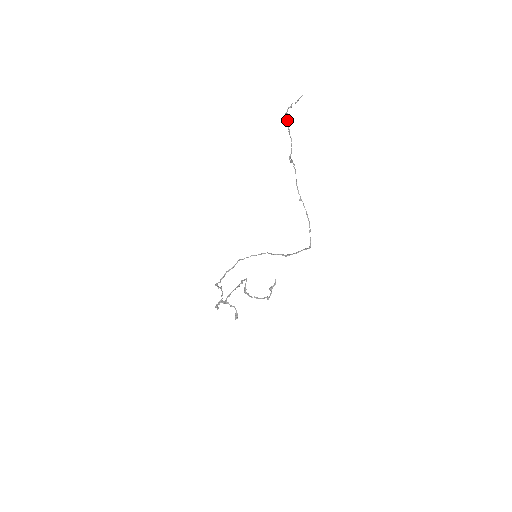
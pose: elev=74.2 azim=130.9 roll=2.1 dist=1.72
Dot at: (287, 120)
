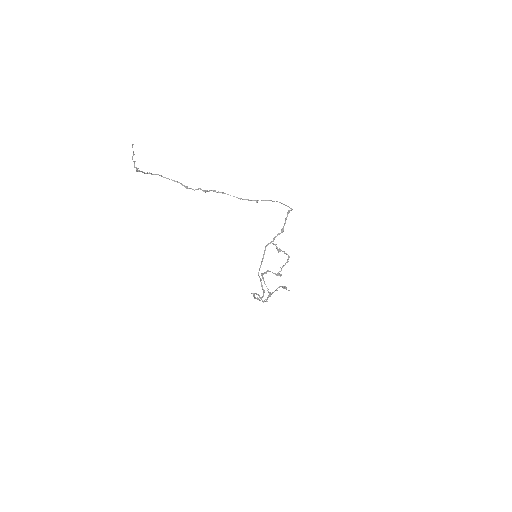
Dot at: (142, 172)
